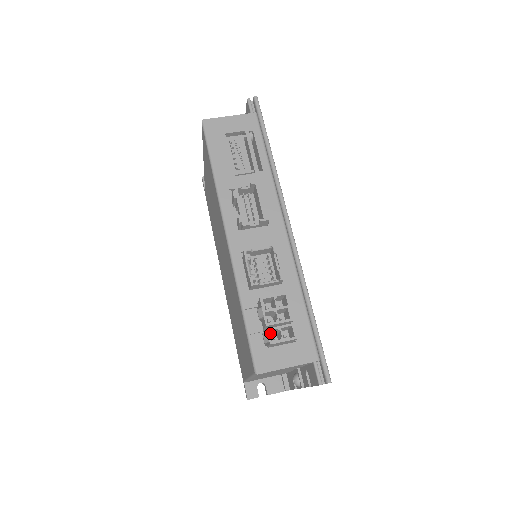
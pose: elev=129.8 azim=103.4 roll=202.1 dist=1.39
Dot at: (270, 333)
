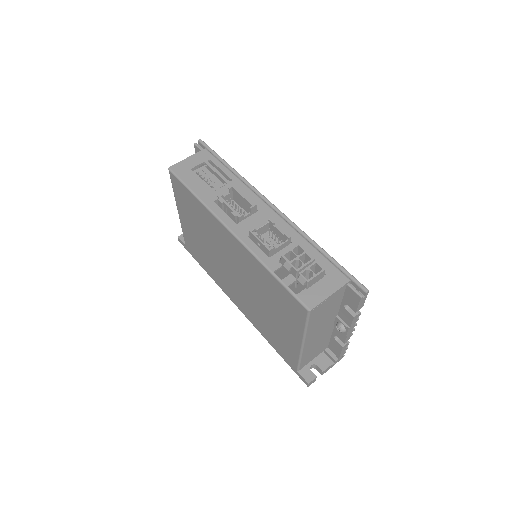
Dot at: occluded
